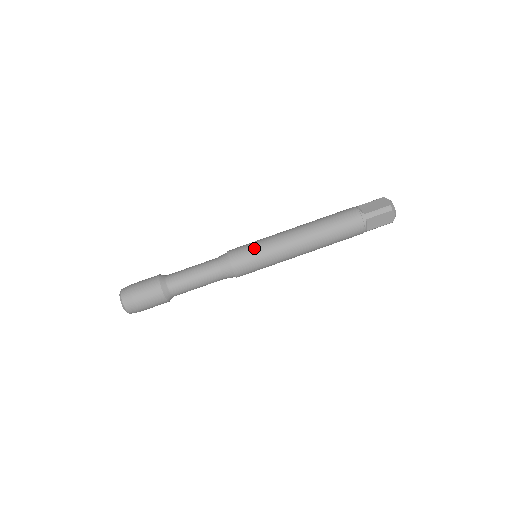
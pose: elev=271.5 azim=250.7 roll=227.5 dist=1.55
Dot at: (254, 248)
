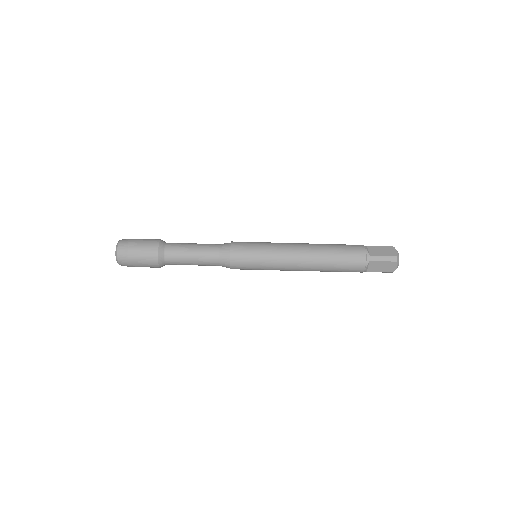
Dot at: (256, 268)
